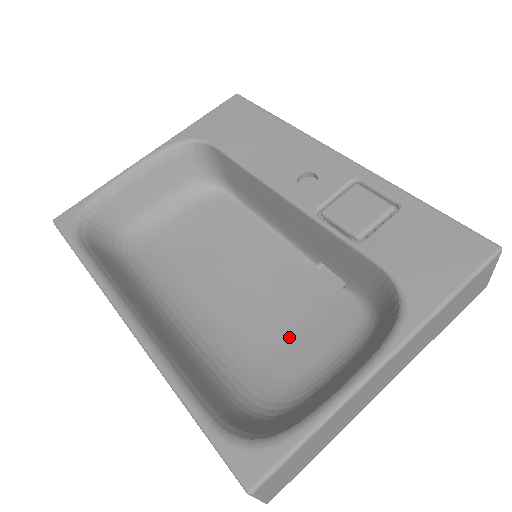
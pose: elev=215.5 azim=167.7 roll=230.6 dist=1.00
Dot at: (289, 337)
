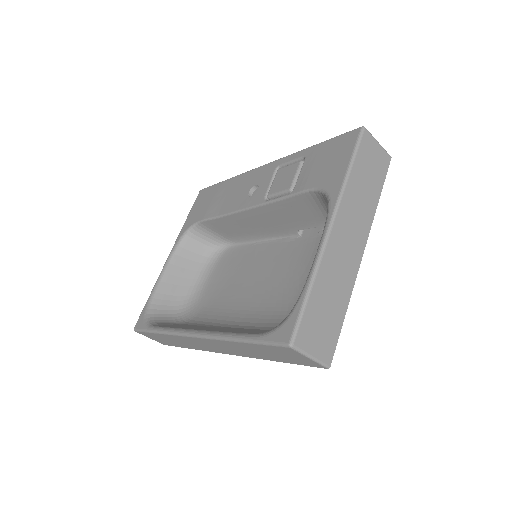
Dot at: (301, 281)
